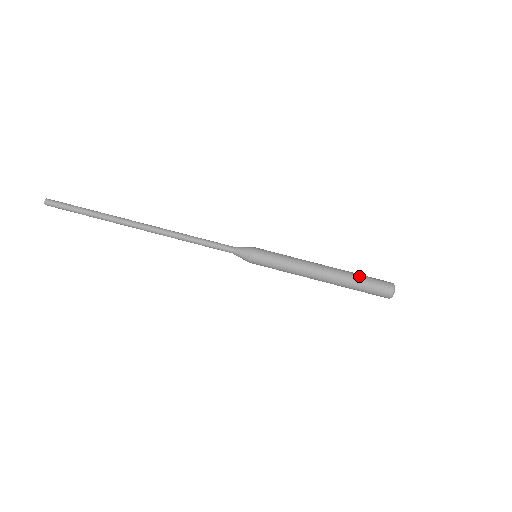
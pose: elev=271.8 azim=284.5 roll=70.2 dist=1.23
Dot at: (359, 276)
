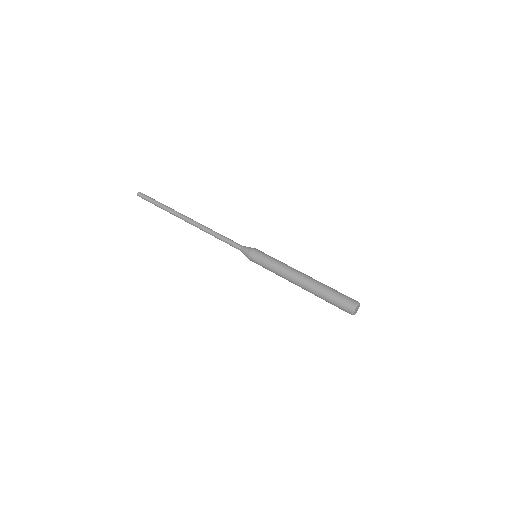
Dot at: (329, 289)
